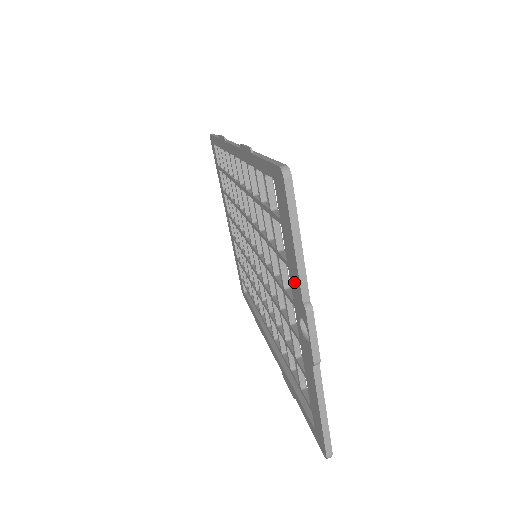
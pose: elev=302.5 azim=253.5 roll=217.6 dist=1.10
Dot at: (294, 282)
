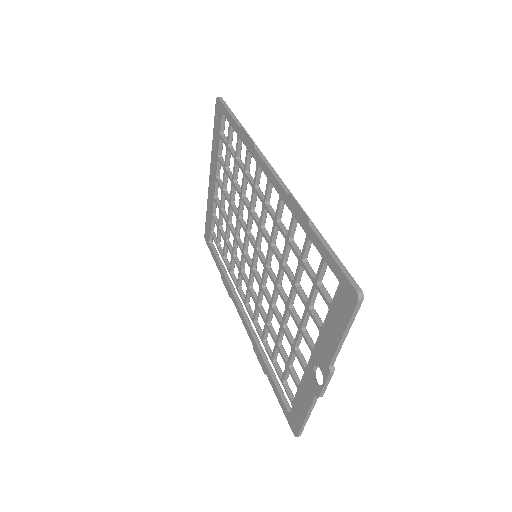
Dot at: (324, 347)
